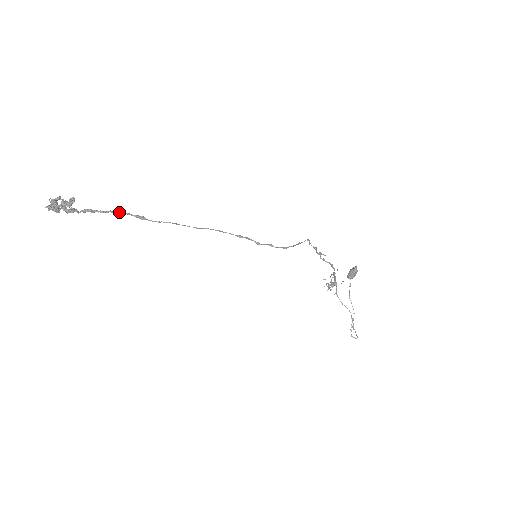
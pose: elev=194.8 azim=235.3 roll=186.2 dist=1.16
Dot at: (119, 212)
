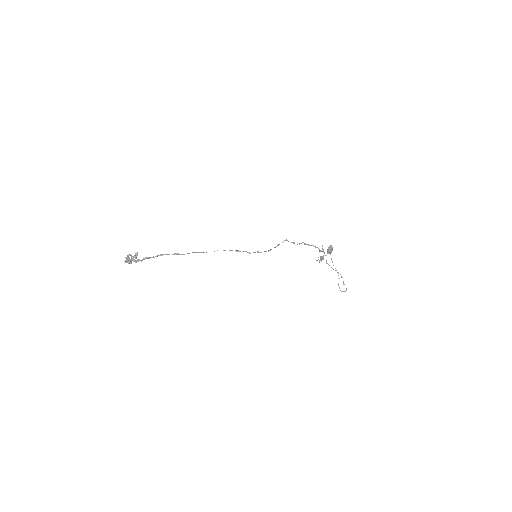
Dot at: occluded
